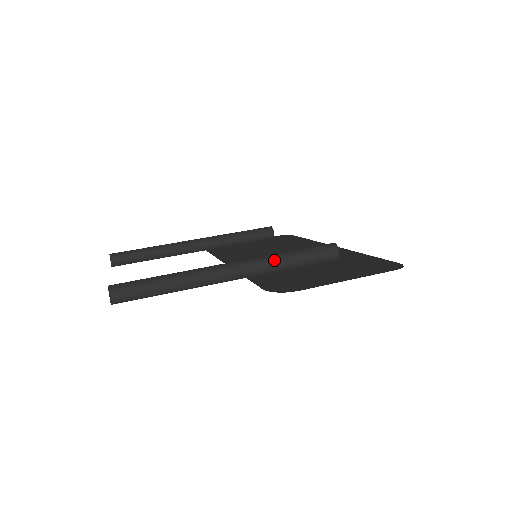
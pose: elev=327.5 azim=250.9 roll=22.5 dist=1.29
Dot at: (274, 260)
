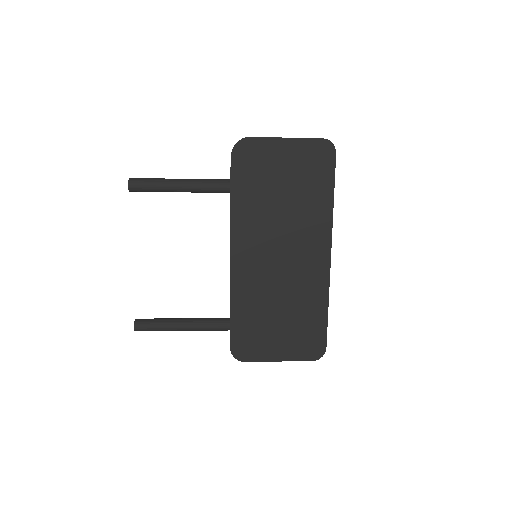
Dot at: occluded
